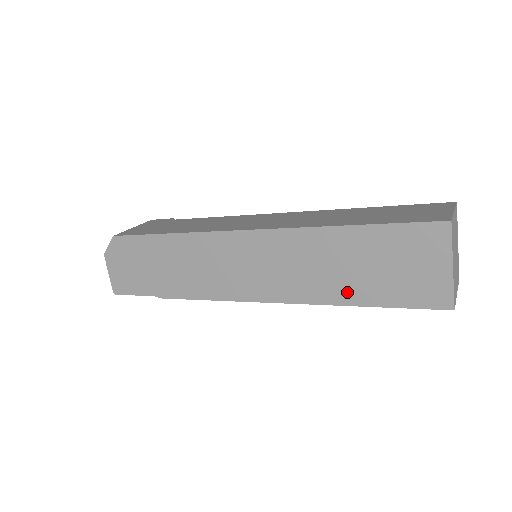
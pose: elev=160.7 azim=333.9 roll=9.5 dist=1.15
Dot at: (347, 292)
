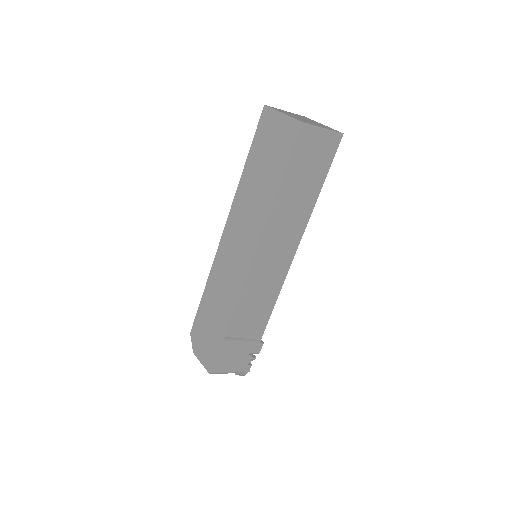
Dot at: (270, 189)
